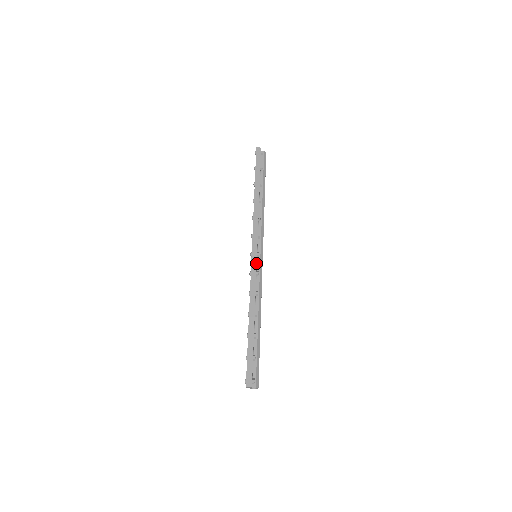
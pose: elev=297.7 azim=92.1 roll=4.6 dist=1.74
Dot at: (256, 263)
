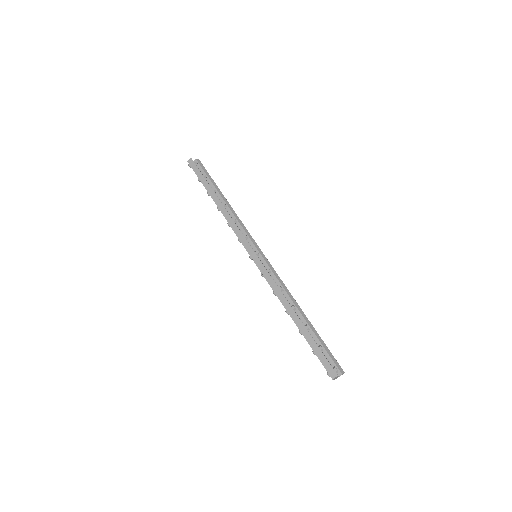
Dot at: (260, 262)
